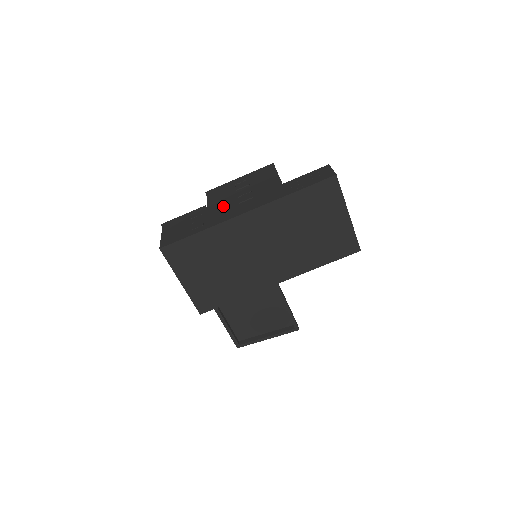
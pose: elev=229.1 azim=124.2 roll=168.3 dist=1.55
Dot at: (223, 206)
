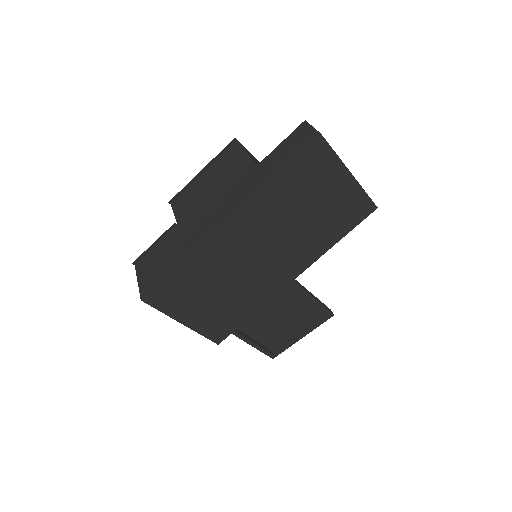
Dot at: (195, 218)
